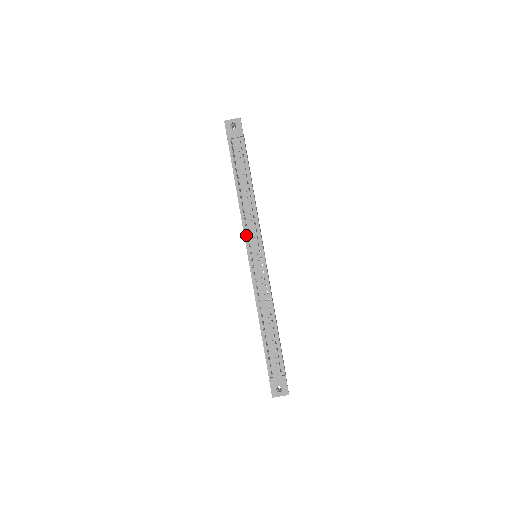
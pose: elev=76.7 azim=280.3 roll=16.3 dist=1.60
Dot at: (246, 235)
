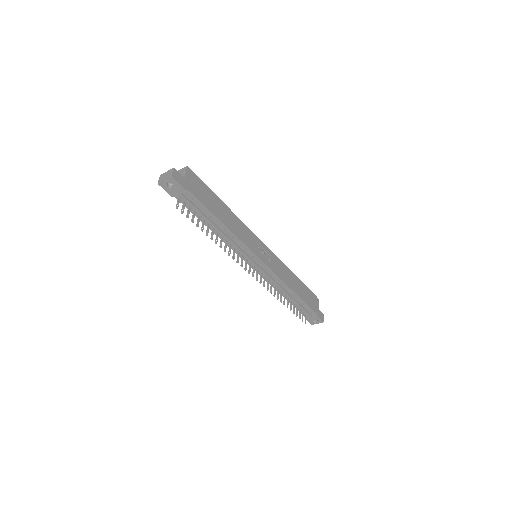
Dot at: (239, 254)
